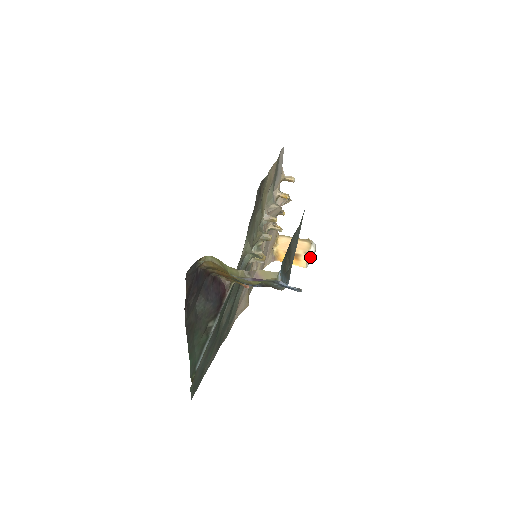
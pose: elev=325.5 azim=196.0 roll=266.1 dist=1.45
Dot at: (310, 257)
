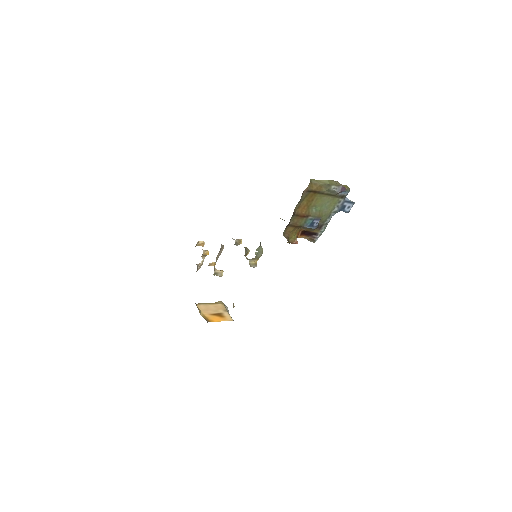
Dot at: occluded
